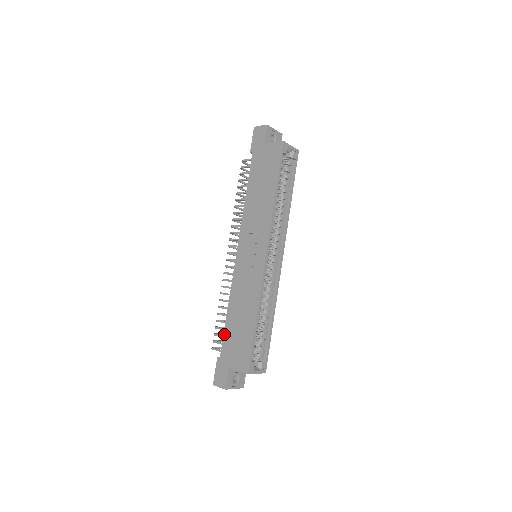
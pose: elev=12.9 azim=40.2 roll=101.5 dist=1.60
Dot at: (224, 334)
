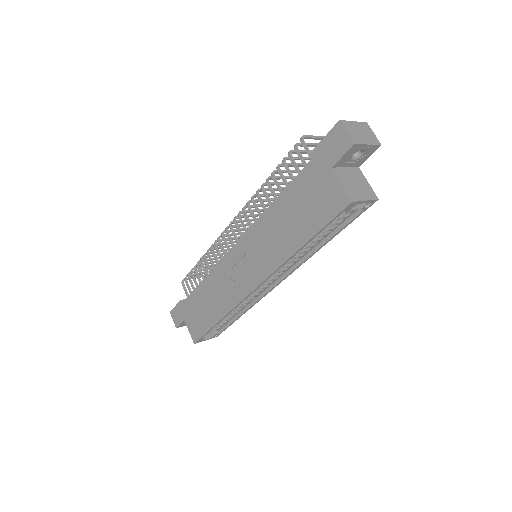
Dot at: (192, 294)
